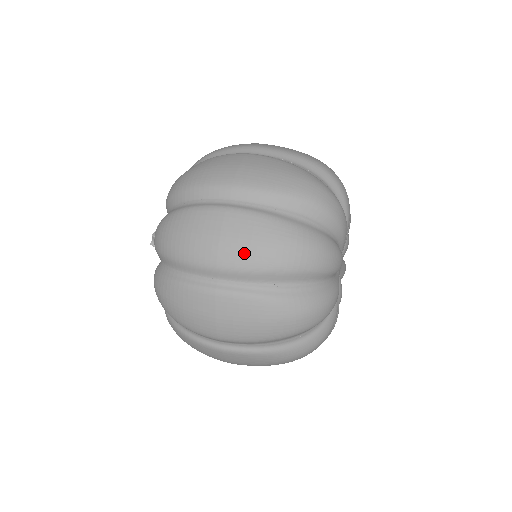
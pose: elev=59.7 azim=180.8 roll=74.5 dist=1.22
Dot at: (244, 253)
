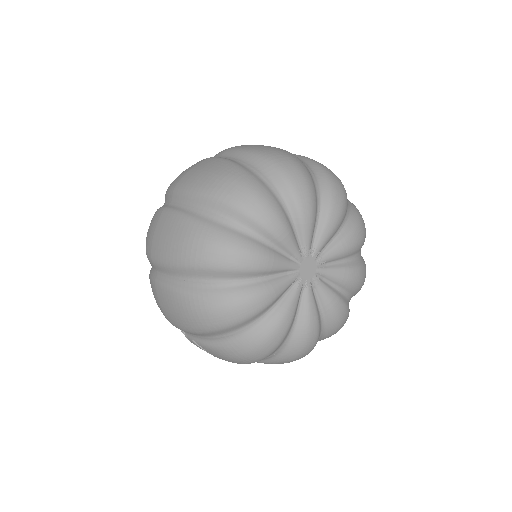
Dot at: (193, 178)
